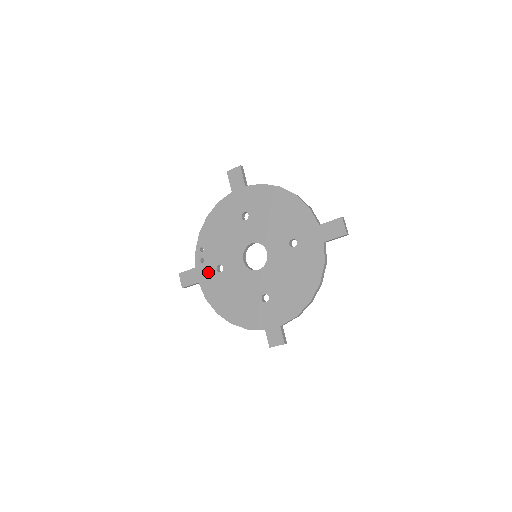
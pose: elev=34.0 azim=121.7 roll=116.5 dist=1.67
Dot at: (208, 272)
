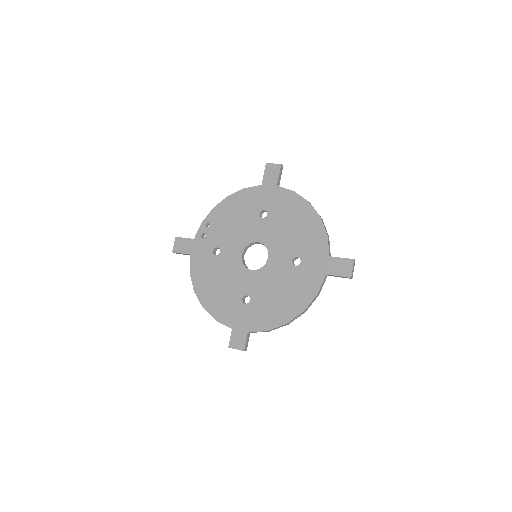
Dot at: (204, 249)
